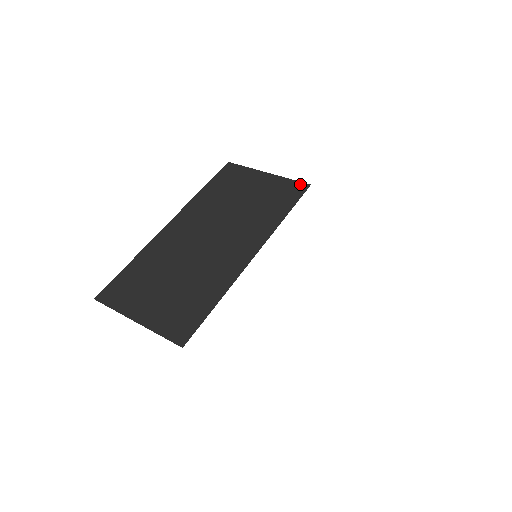
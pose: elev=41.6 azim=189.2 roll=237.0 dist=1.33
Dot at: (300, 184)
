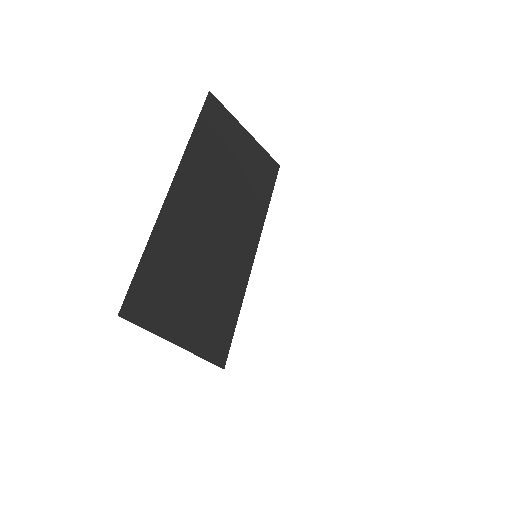
Dot at: (273, 162)
